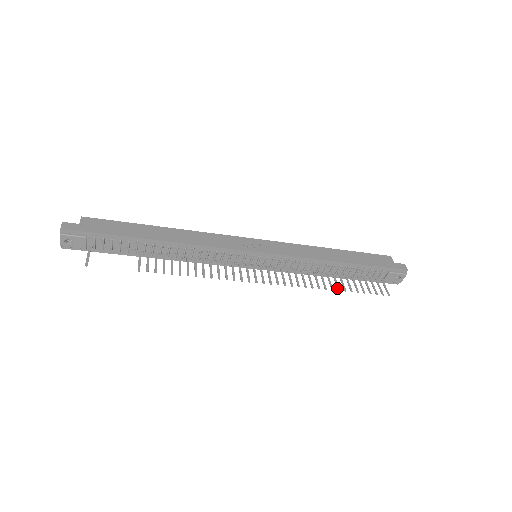
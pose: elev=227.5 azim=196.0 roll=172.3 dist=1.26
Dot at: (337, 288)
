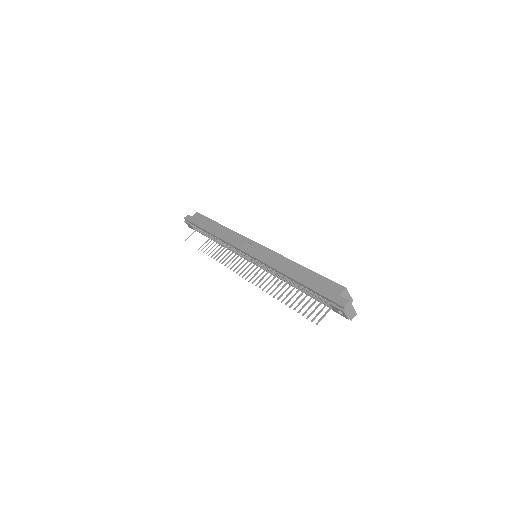
Dot at: occluded
